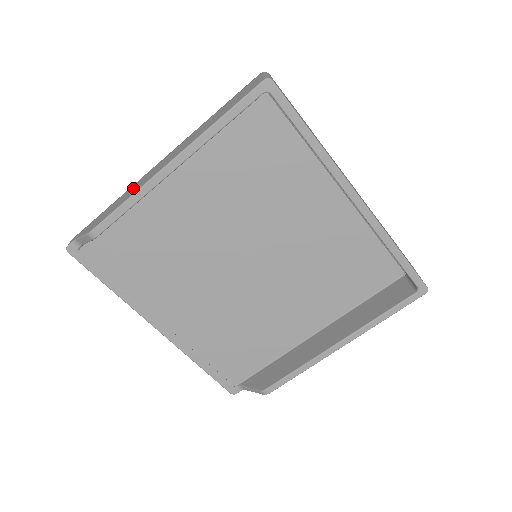
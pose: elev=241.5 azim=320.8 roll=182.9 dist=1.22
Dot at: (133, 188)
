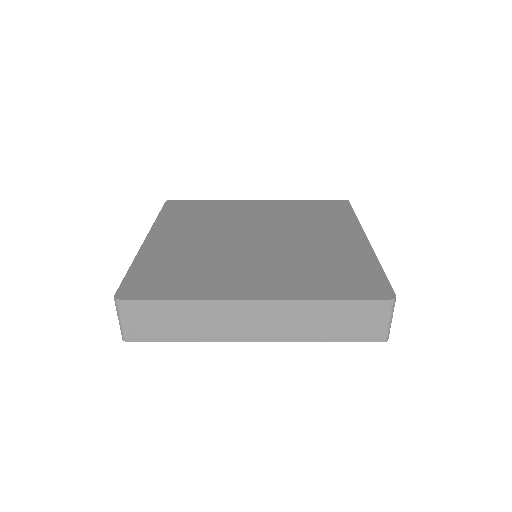
Dot at: occluded
